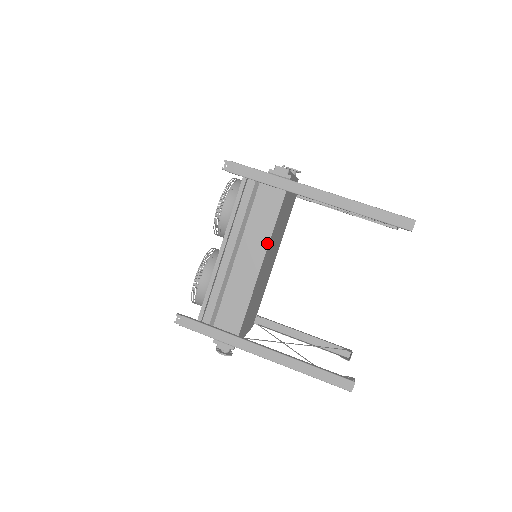
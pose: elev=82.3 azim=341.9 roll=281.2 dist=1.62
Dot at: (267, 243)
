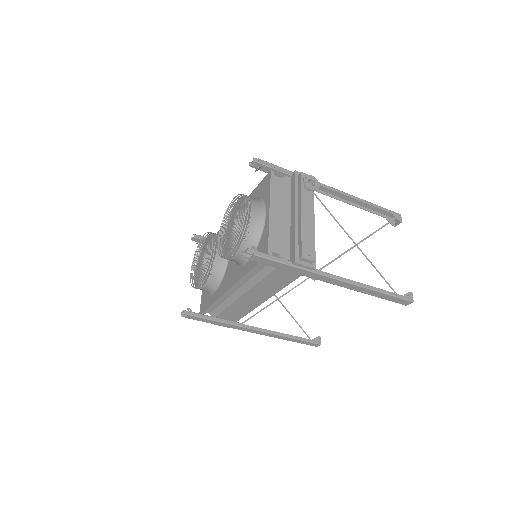
Dot at: (276, 292)
